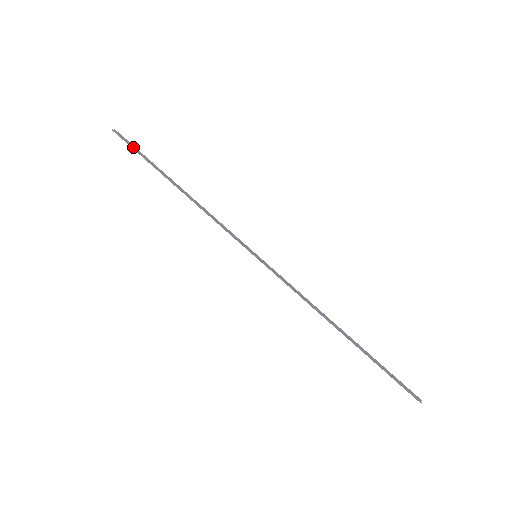
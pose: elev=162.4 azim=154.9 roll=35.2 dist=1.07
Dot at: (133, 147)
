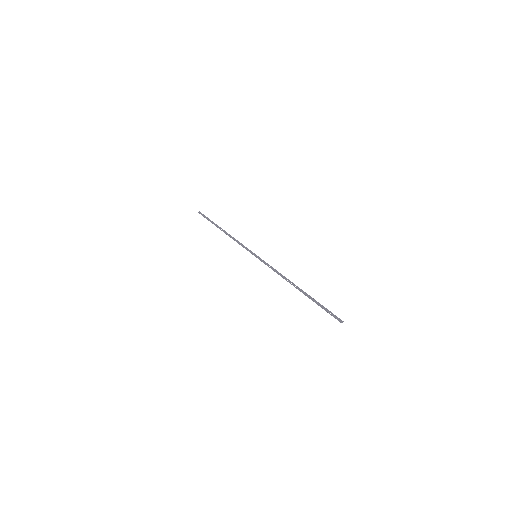
Dot at: (206, 217)
